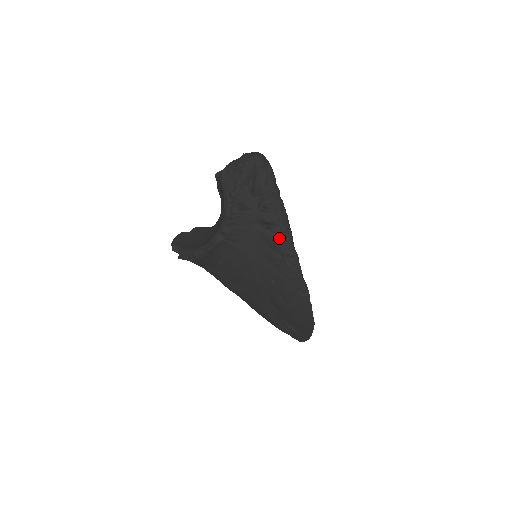
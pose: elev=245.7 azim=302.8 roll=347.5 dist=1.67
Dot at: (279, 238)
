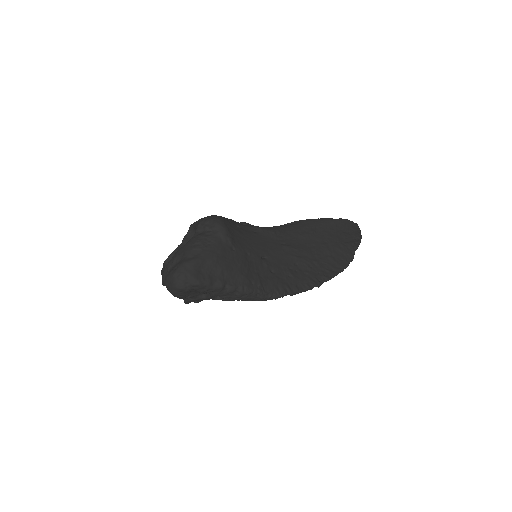
Dot at: occluded
